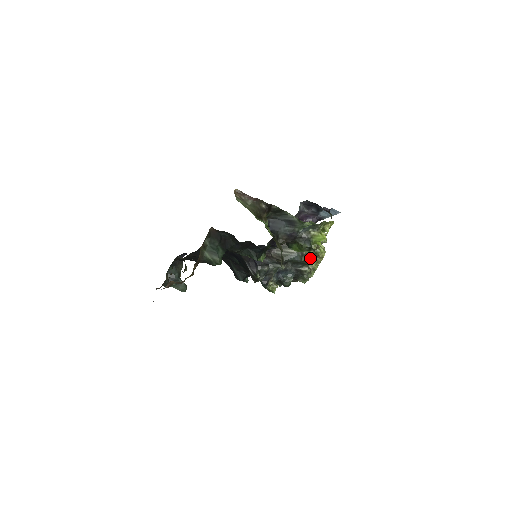
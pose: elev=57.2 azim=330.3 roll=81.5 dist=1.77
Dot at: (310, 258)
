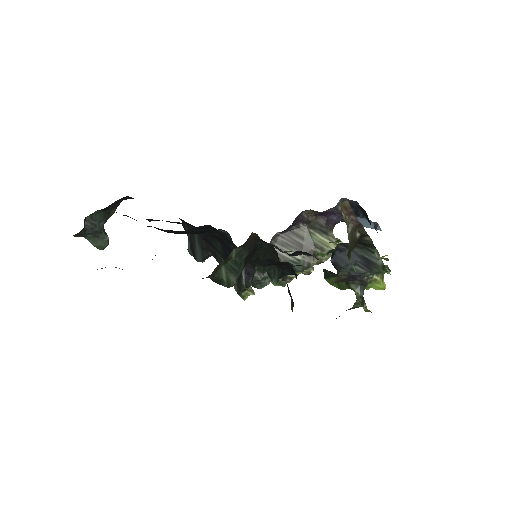
Dot at: (311, 269)
